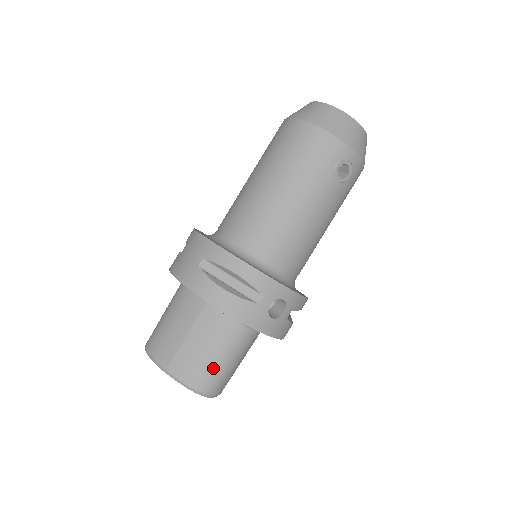
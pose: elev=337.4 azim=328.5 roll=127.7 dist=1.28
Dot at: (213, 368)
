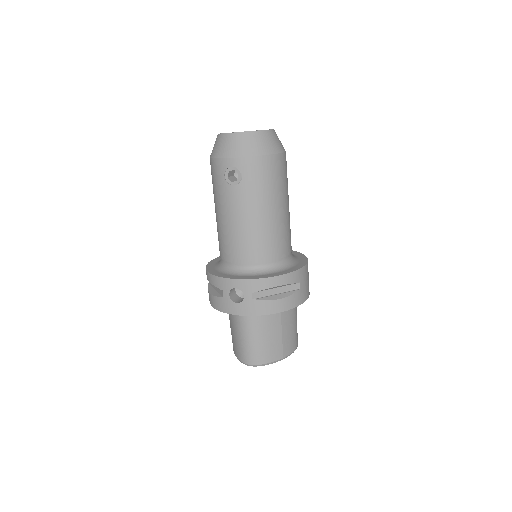
Dot at: (241, 345)
